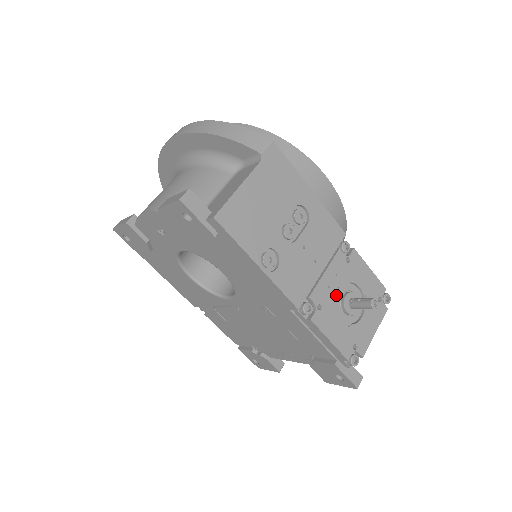
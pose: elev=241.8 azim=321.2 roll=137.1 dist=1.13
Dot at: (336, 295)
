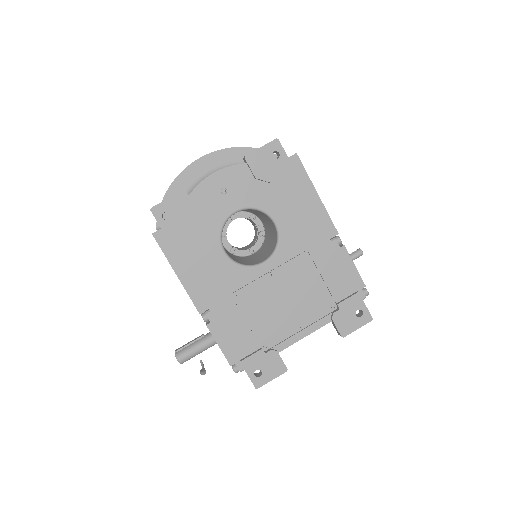
Dot at: occluded
